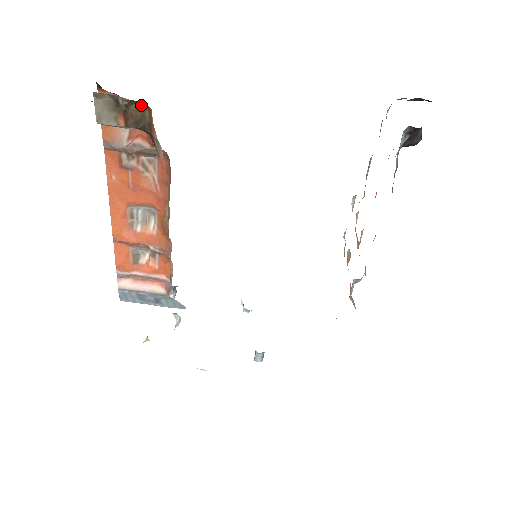
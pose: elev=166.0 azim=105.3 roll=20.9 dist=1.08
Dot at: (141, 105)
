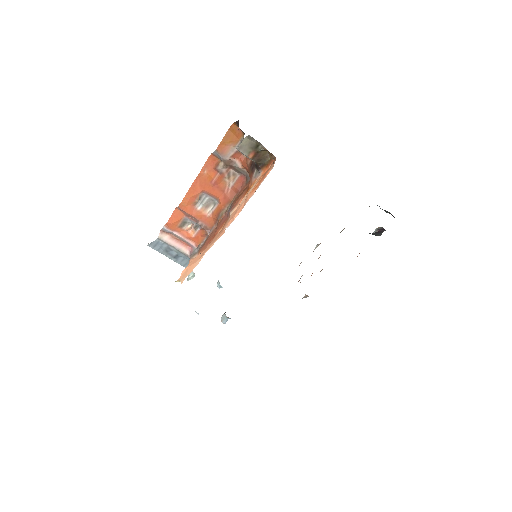
Dot at: (268, 153)
